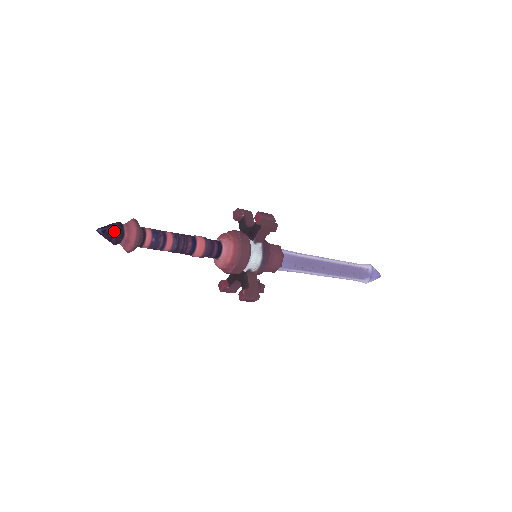
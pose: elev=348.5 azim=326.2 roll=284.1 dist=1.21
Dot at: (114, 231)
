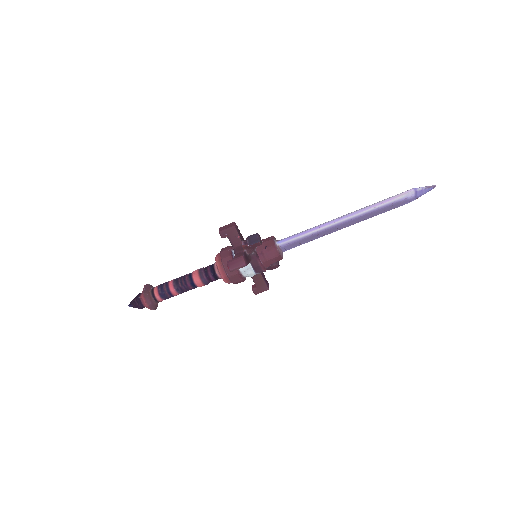
Dot at: (137, 307)
